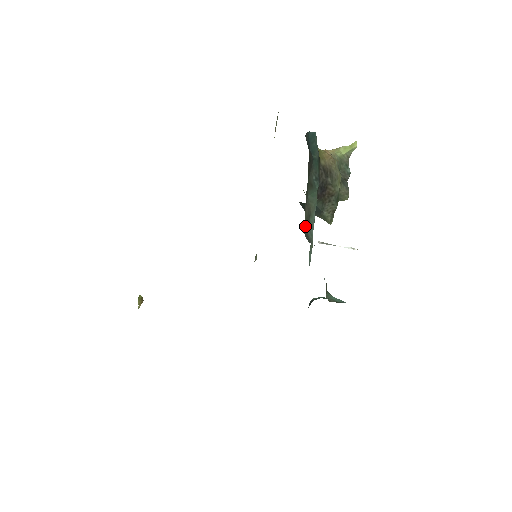
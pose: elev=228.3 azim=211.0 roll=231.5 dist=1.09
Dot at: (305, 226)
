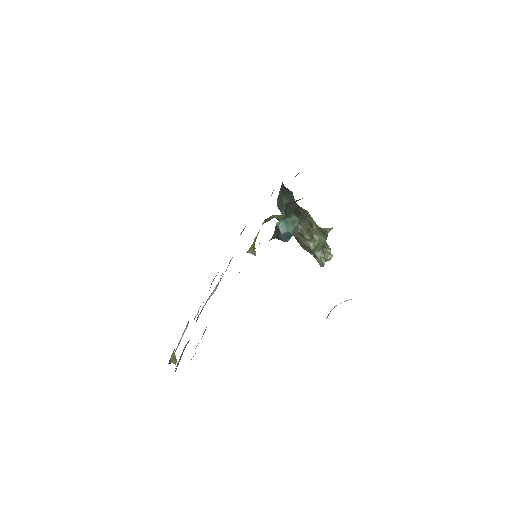
Dot at: (278, 206)
